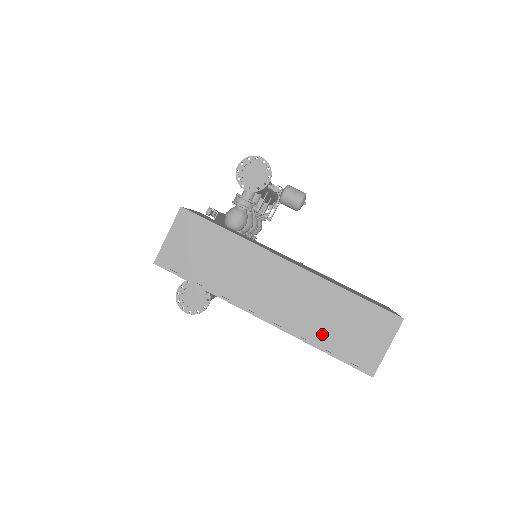
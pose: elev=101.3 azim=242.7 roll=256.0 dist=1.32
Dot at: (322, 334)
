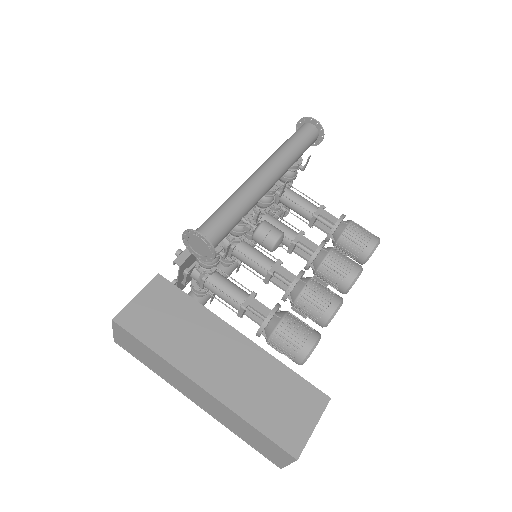
Dot at: (238, 432)
